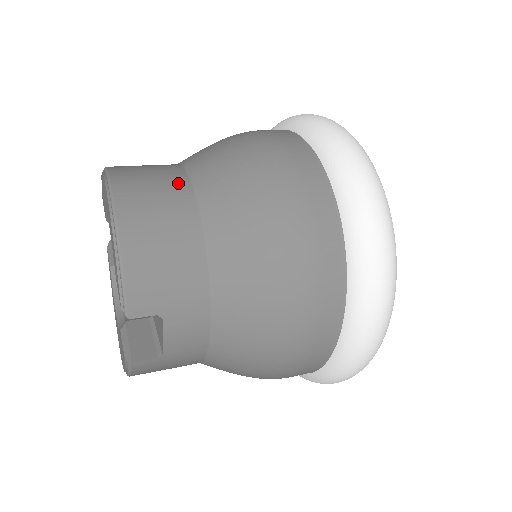
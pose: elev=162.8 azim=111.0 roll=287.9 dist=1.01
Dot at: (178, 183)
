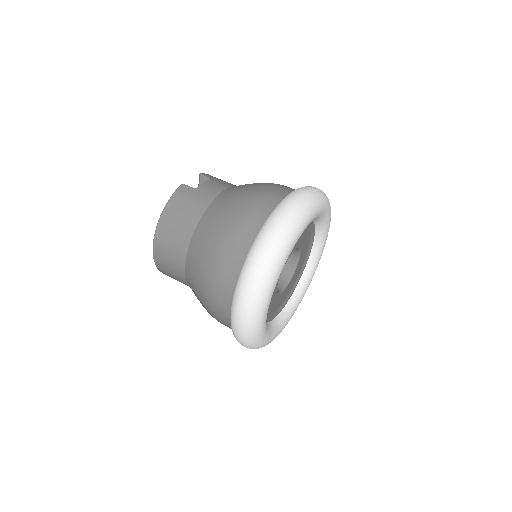
Dot at: (180, 271)
